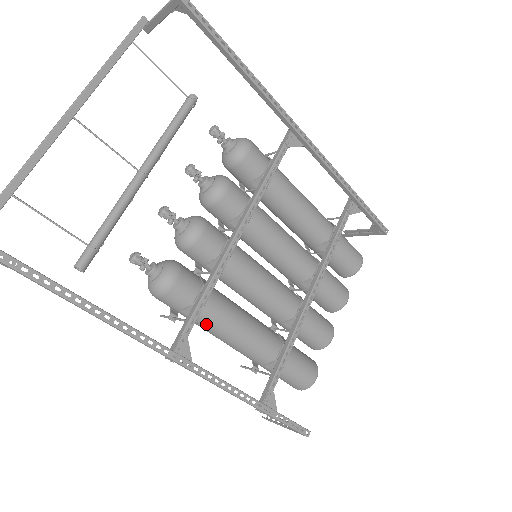
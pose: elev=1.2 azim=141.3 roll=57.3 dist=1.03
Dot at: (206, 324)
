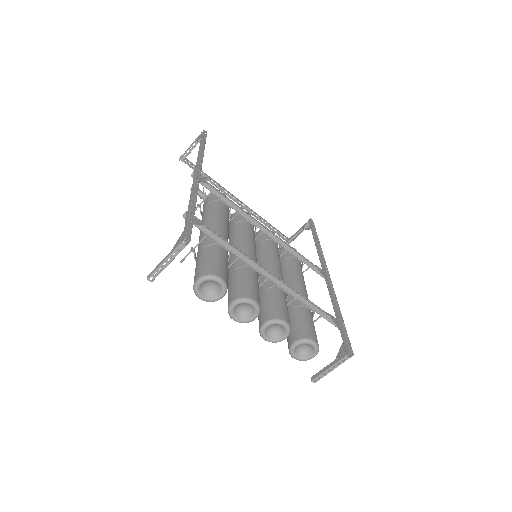
Dot at: (211, 209)
